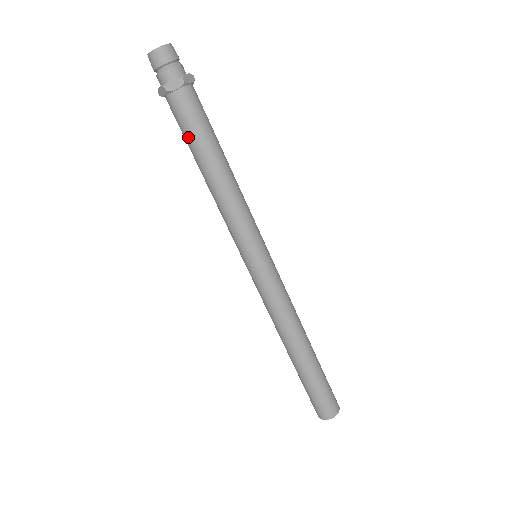
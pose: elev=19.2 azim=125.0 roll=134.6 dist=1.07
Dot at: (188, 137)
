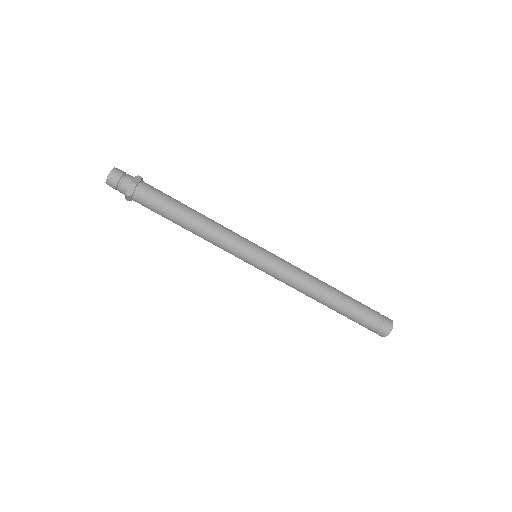
Dot at: occluded
